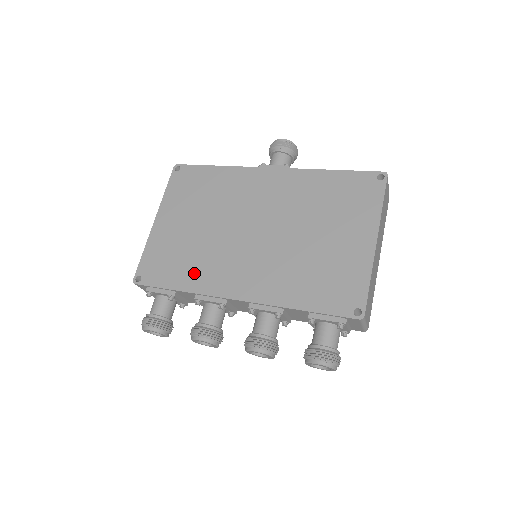
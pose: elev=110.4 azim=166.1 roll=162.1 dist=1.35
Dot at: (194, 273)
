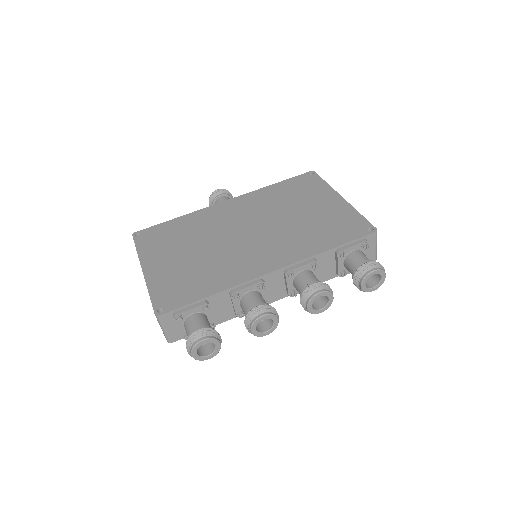
Dot at: (217, 278)
